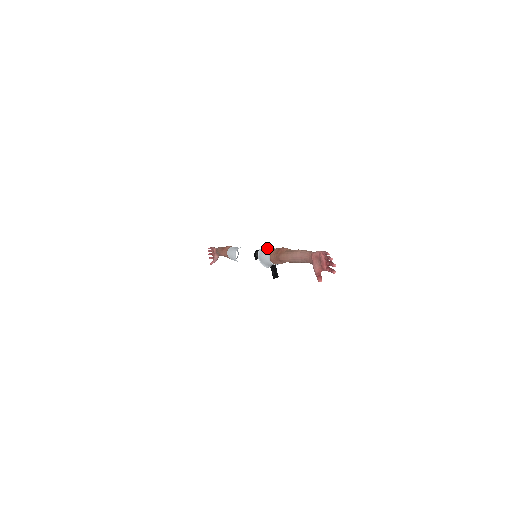
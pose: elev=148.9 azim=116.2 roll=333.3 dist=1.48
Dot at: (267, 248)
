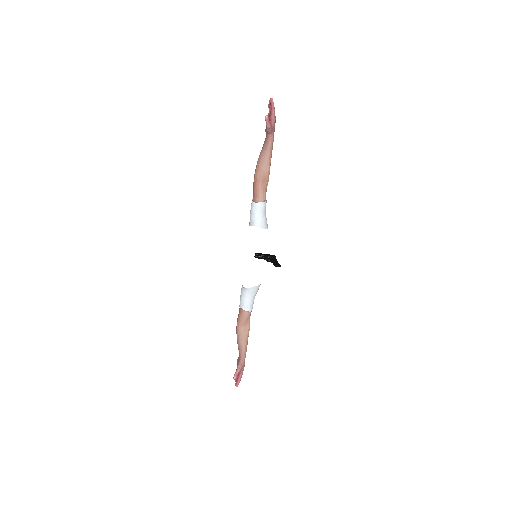
Dot at: occluded
